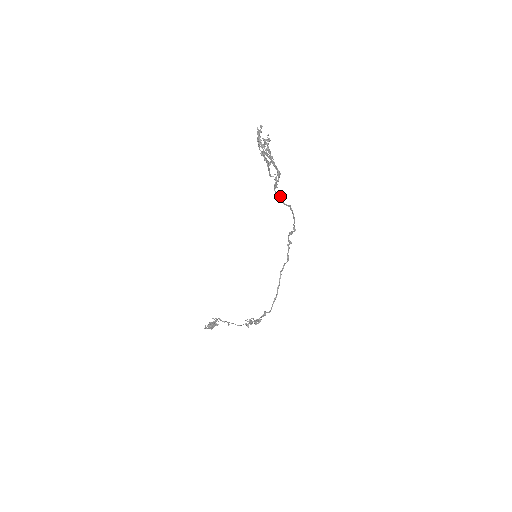
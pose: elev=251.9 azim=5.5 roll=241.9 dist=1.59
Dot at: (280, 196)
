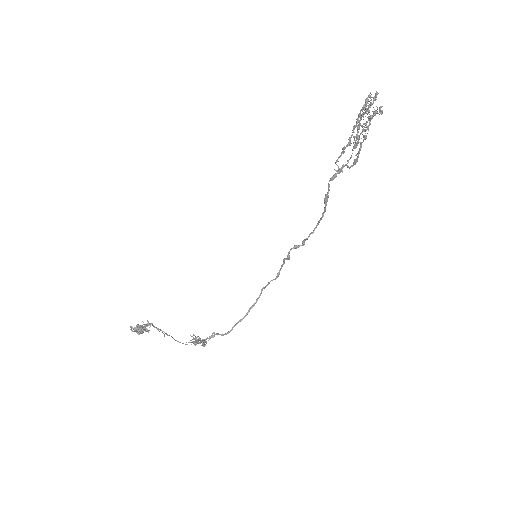
Dot at: occluded
